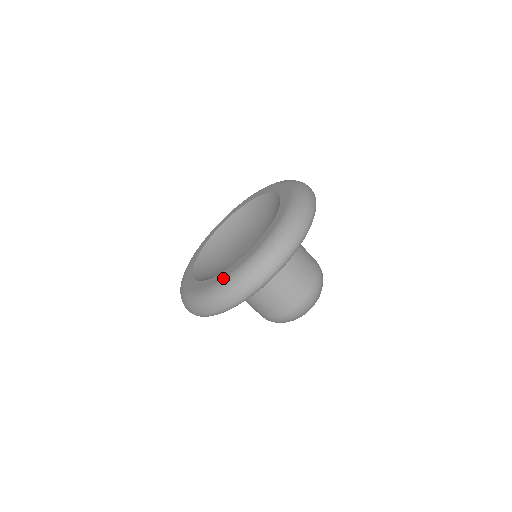
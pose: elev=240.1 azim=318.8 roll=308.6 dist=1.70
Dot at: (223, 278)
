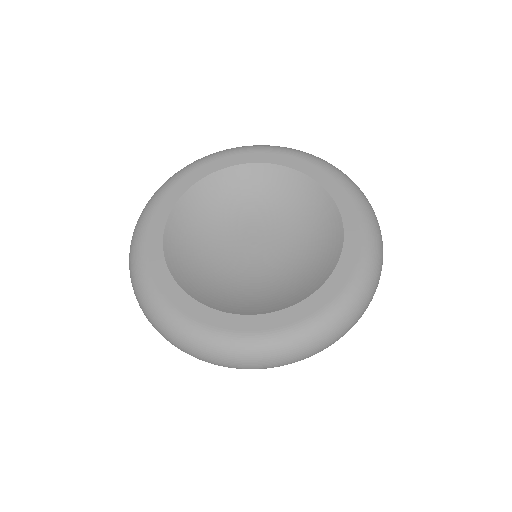
Dot at: (174, 308)
